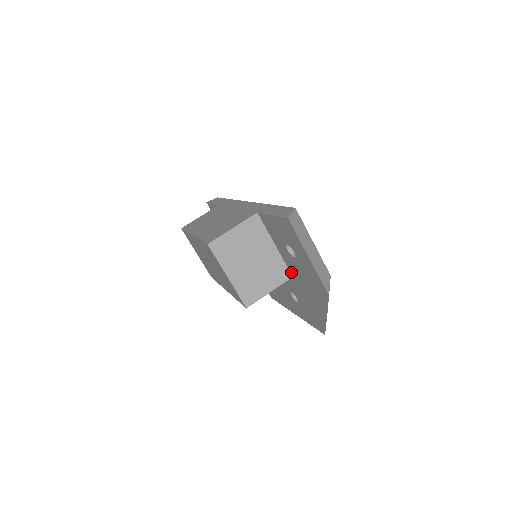
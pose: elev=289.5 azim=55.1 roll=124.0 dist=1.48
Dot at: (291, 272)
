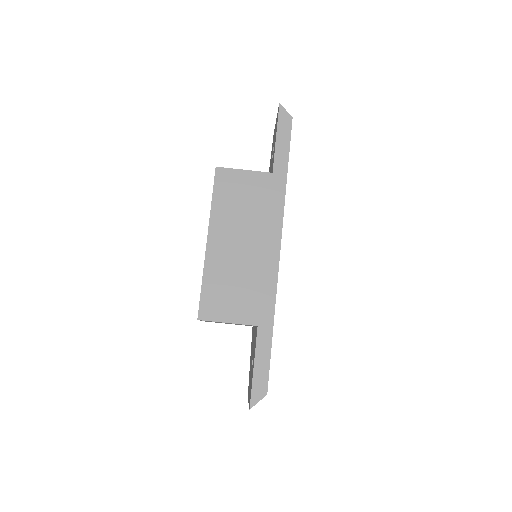
Dot at: (254, 329)
